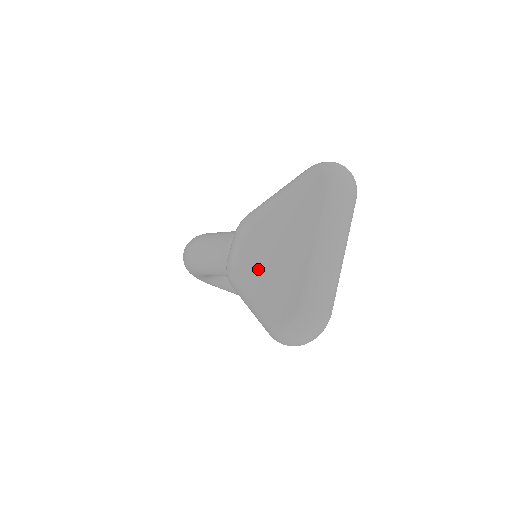
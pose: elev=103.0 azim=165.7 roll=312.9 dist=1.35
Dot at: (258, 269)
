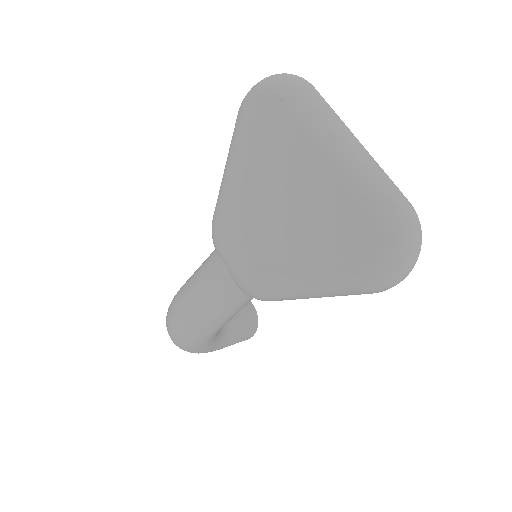
Dot at: (285, 247)
